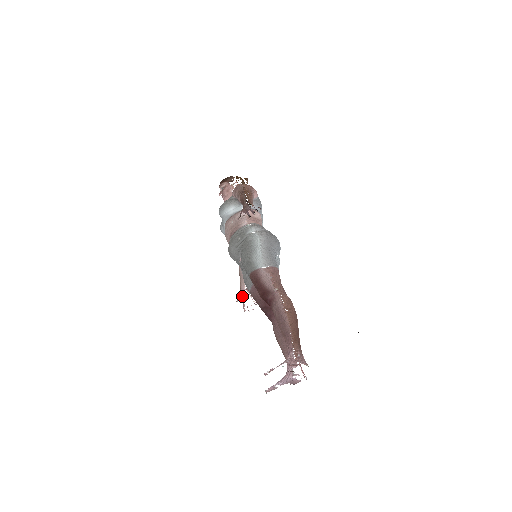
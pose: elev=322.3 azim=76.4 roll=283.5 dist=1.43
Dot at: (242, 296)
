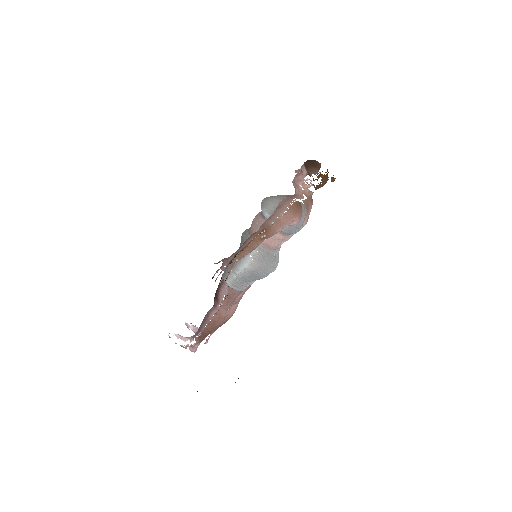
Dot at: occluded
